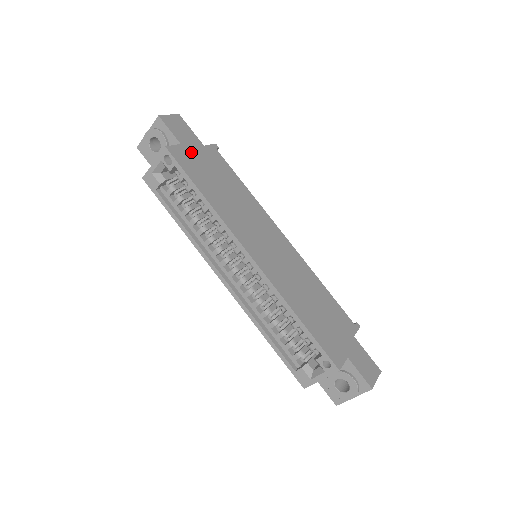
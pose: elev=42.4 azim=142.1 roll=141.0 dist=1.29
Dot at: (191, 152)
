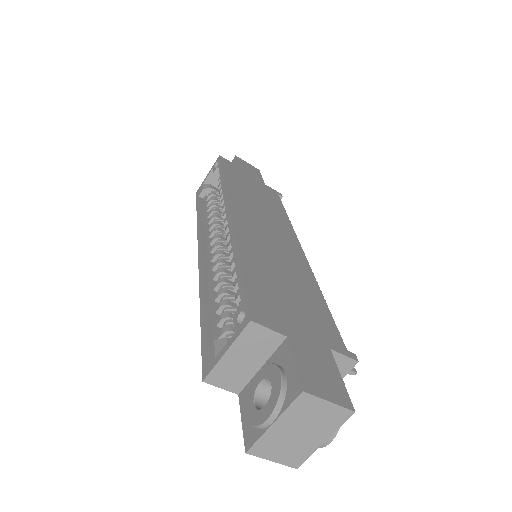
Dot at: (244, 173)
